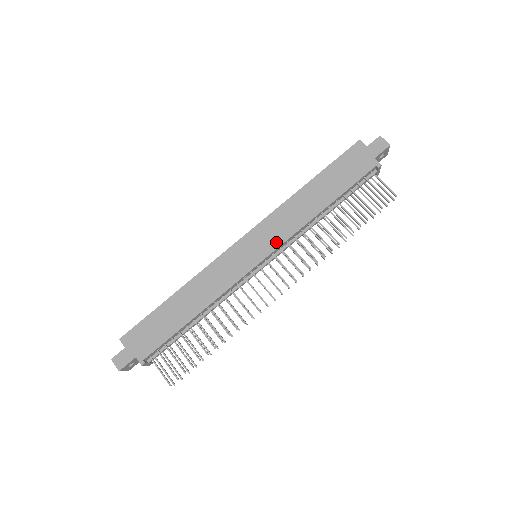
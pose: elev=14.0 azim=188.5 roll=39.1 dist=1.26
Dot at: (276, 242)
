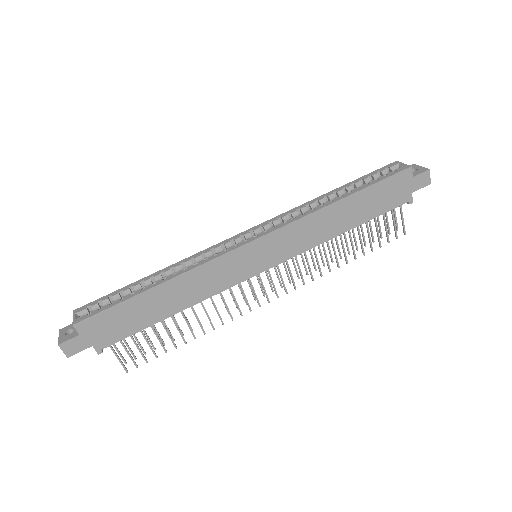
Dot at: (286, 255)
